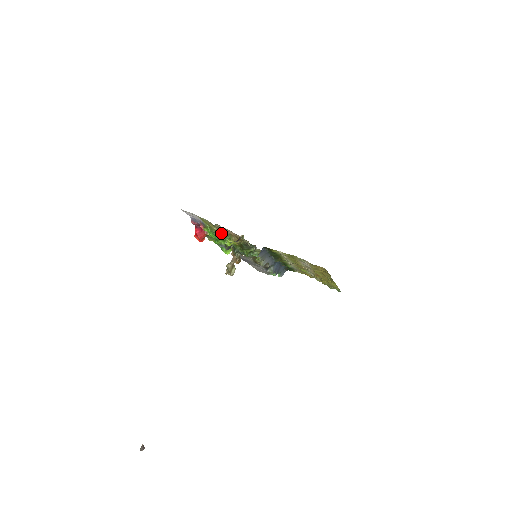
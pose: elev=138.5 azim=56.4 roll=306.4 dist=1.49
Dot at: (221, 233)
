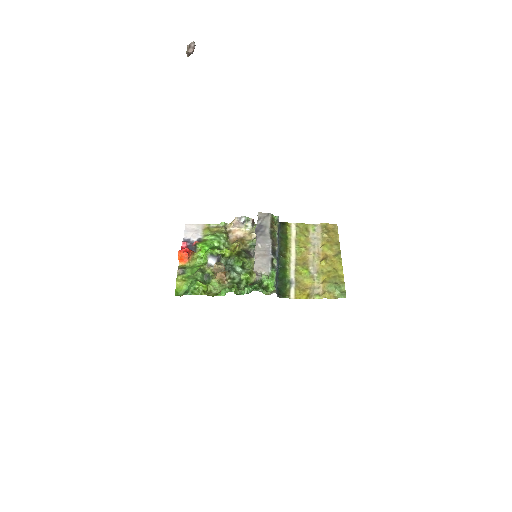
Dot at: (226, 234)
